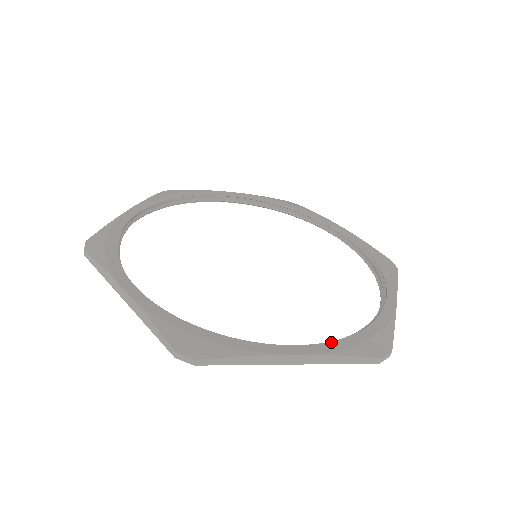
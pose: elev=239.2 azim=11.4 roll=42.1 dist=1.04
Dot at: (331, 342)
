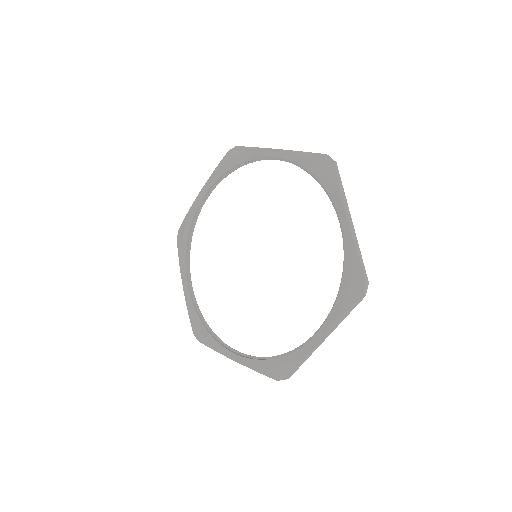
Dot at: (331, 312)
